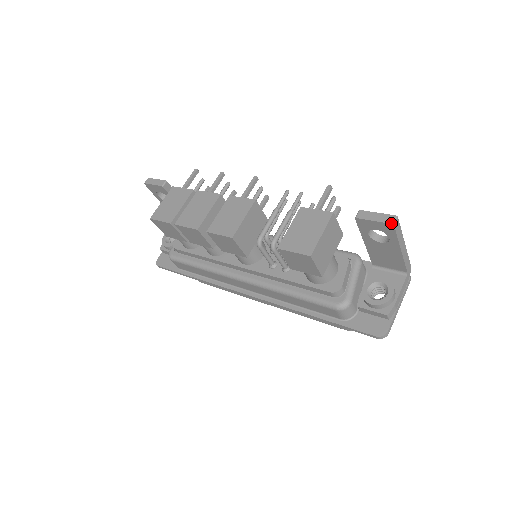
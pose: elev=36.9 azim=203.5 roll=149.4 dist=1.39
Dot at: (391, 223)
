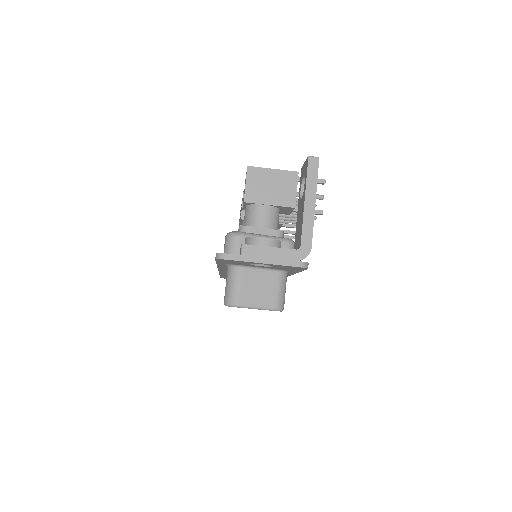
Dot at: (309, 156)
